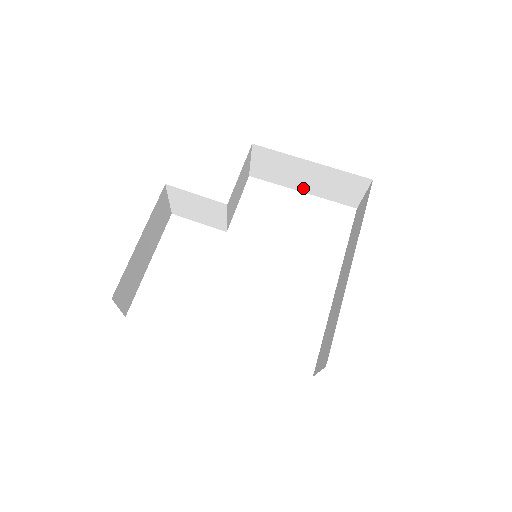
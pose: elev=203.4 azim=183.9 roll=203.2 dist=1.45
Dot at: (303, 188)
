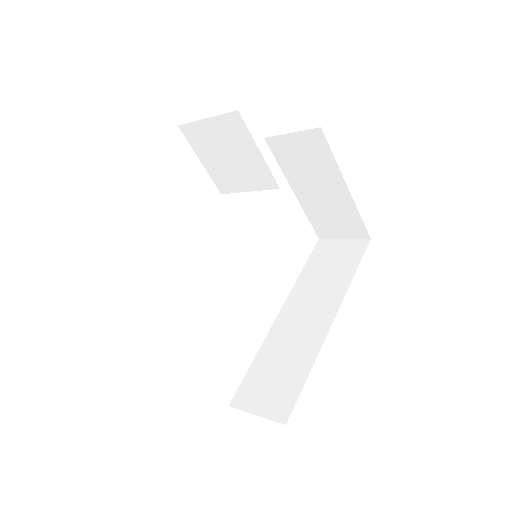
Dot at: (300, 191)
